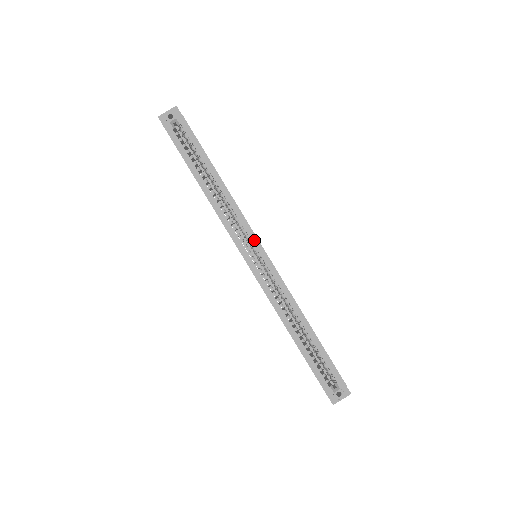
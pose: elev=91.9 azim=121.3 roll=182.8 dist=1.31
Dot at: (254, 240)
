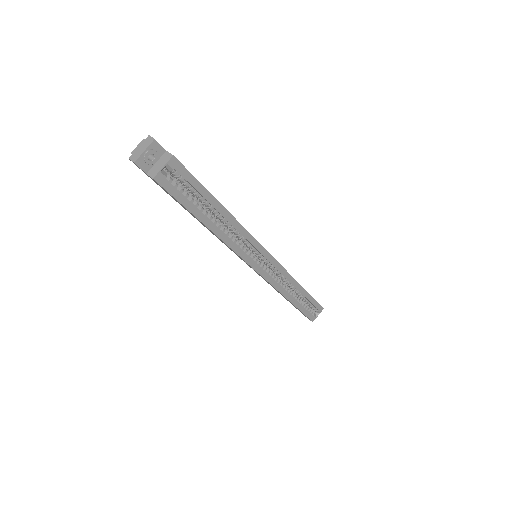
Dot at: (261, 250)
